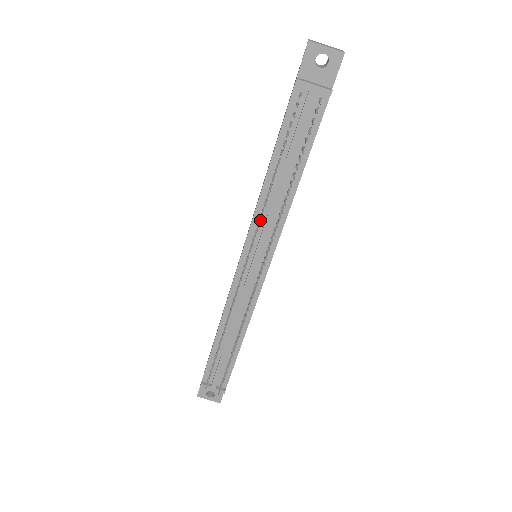
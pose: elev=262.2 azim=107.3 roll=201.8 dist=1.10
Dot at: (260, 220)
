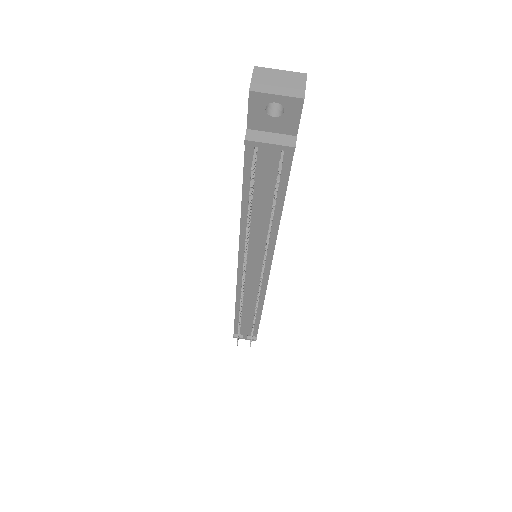
Dot at: occluded
